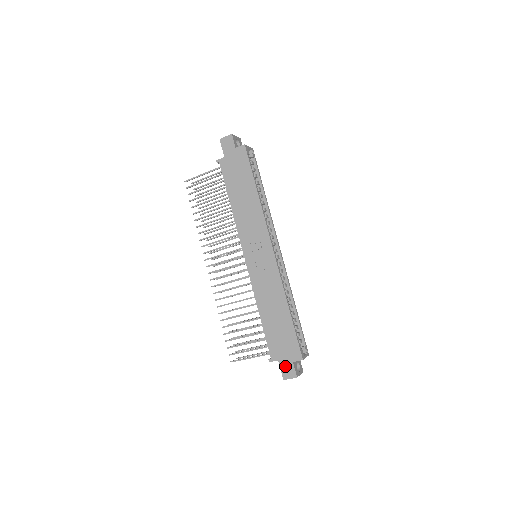
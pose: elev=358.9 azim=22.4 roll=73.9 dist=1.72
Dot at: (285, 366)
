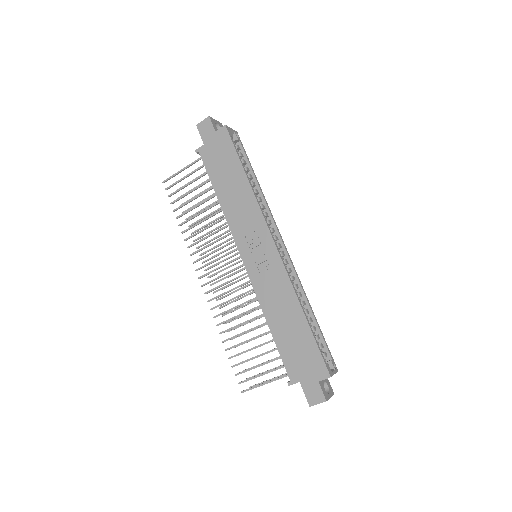
Dot at: (309, 388)
